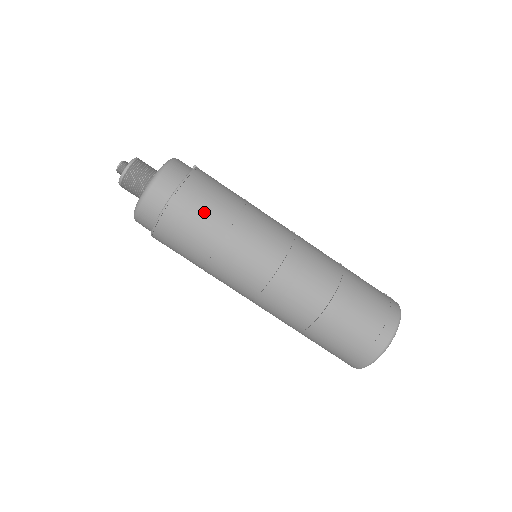
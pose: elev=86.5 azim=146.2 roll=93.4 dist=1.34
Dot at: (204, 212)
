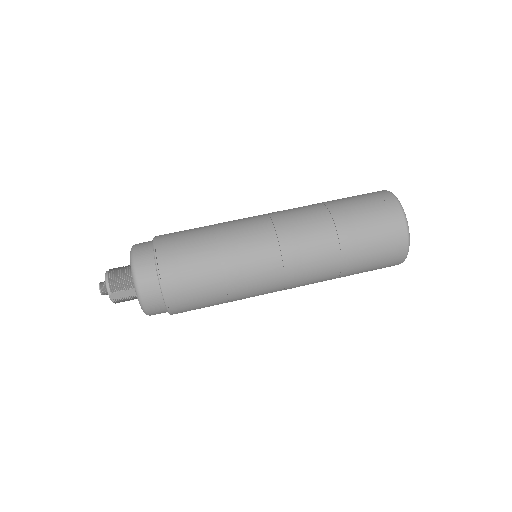
Dot at: (186, 233)
